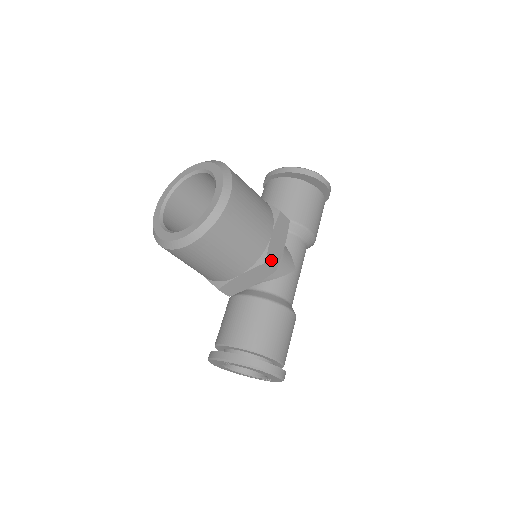
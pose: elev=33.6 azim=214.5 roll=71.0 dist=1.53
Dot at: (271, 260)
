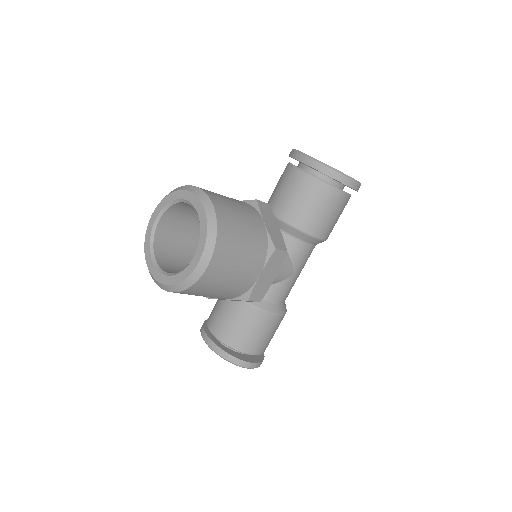
Dot at: (256, 296)
